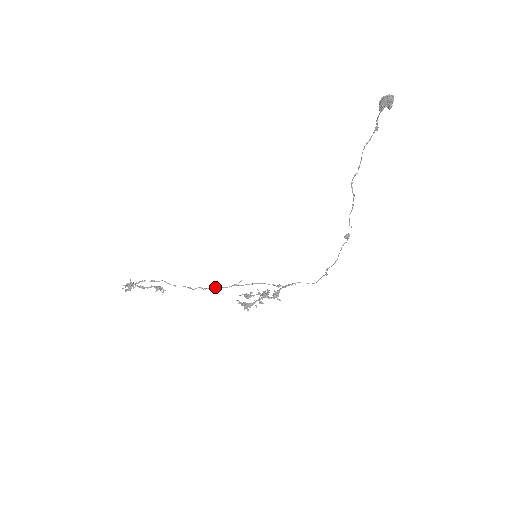
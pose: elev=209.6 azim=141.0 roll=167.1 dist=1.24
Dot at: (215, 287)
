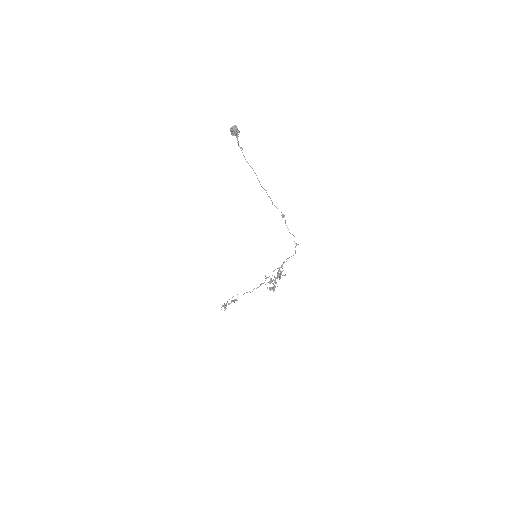
Dot at: (260, 285)
